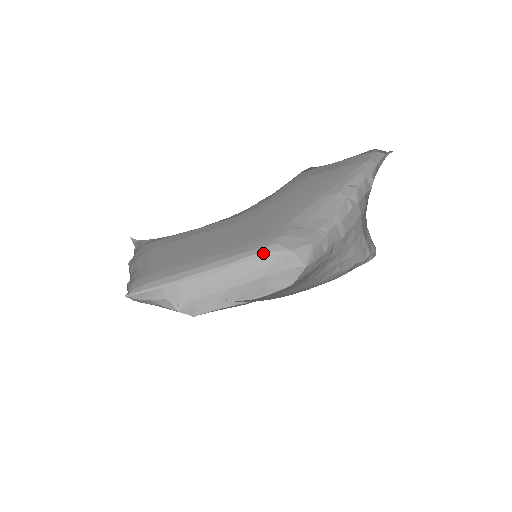
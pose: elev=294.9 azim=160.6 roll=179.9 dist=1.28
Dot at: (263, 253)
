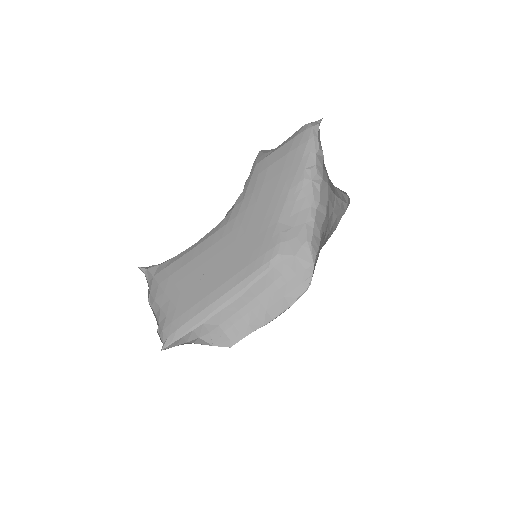
Dot at: (270, 268)
